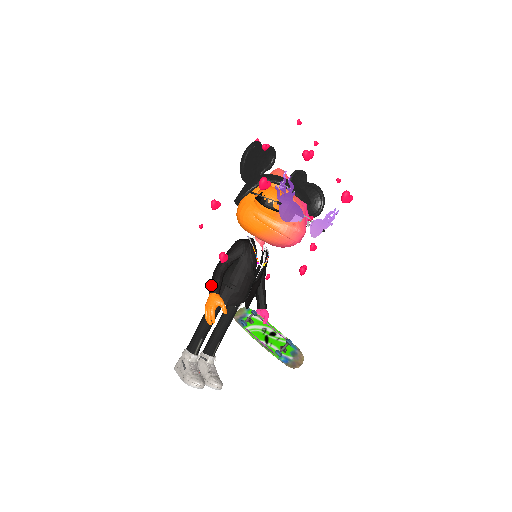
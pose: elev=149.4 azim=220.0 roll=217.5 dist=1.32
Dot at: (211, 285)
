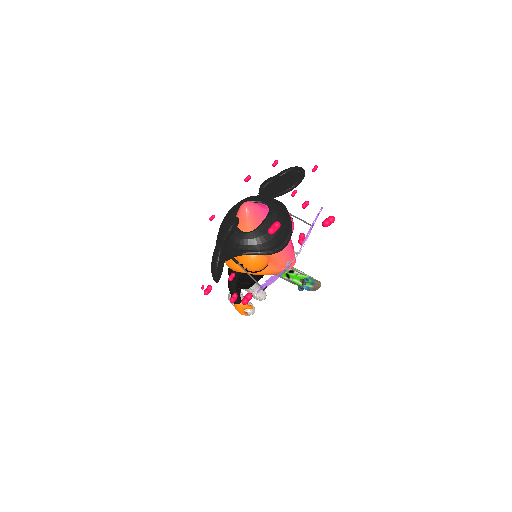
Dot at: occluded
